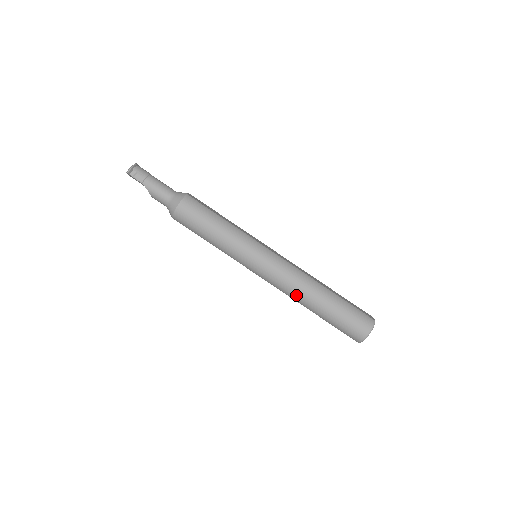
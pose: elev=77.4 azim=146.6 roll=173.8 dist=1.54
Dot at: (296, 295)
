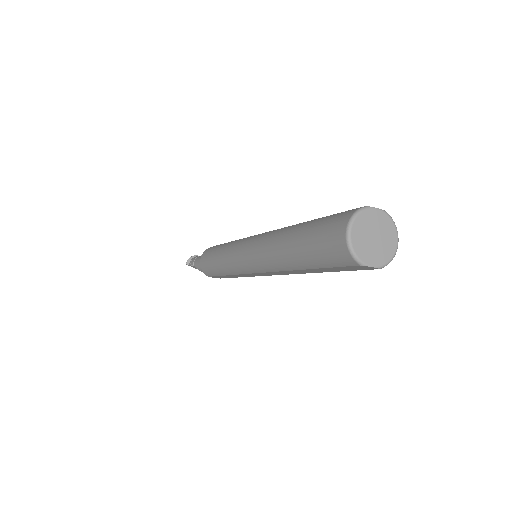
Dot at: (271, 259)
